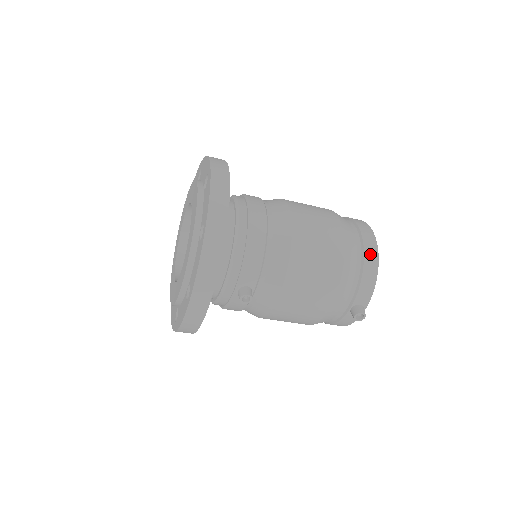
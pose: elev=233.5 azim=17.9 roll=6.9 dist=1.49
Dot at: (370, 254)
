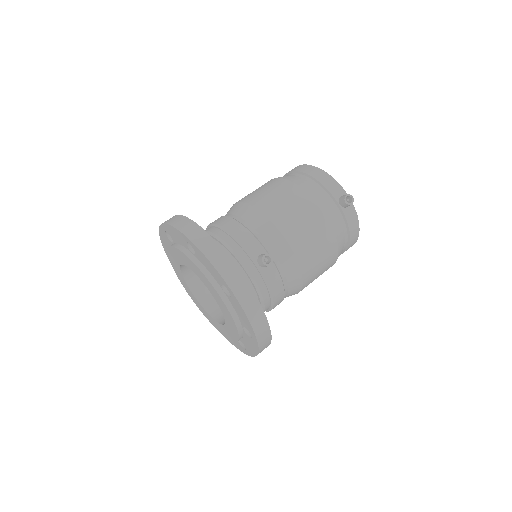
Dot at: (308, 170)
